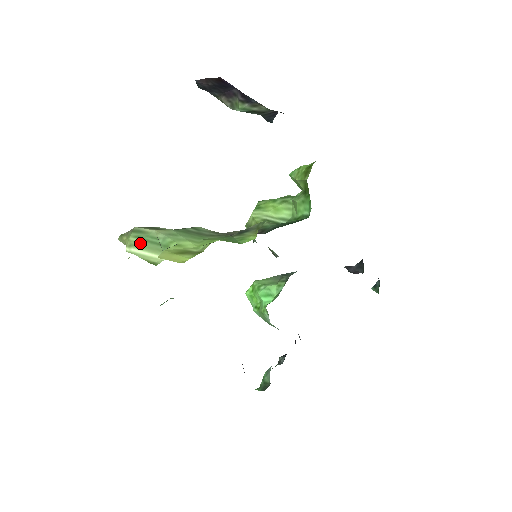
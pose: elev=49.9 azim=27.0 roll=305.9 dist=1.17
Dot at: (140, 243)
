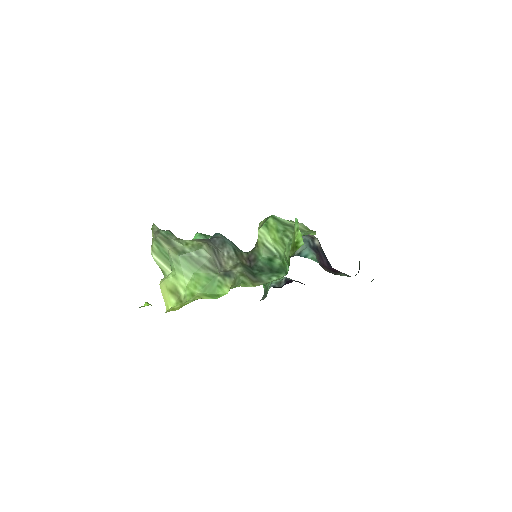
Dot at: (158, 253)
